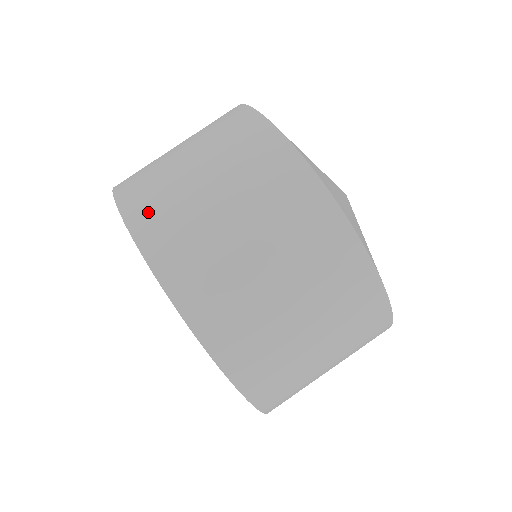
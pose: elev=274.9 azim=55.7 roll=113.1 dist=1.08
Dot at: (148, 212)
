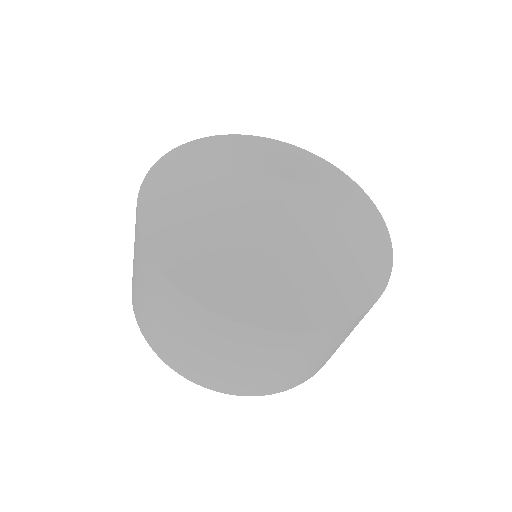
Dot at: (277, 387)
